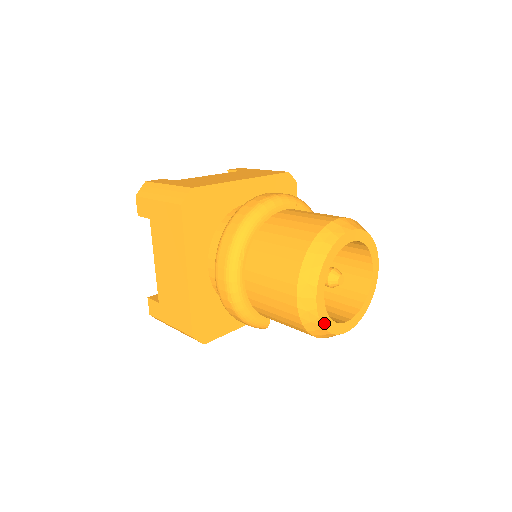
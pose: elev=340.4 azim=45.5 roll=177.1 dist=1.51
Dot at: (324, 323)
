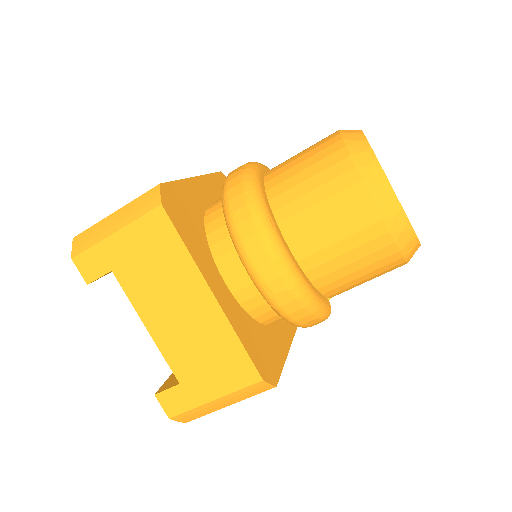
Dot at: (412, 227)
